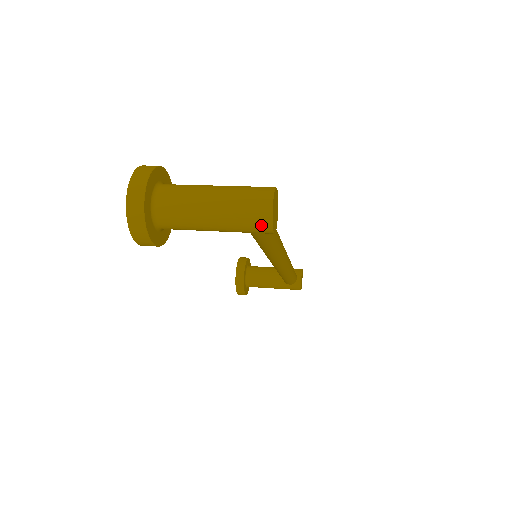
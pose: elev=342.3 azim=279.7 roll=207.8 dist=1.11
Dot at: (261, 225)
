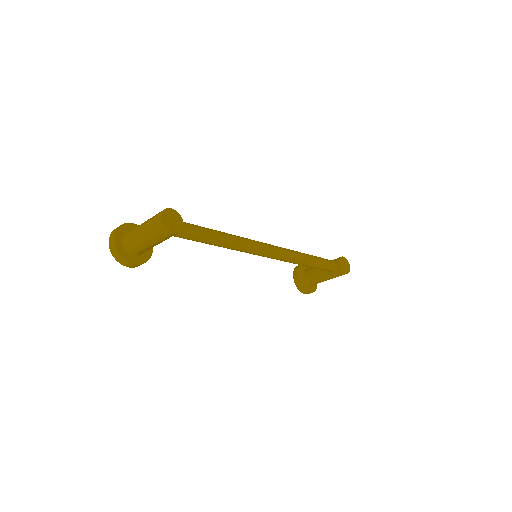
Dot at: (163, 231)
